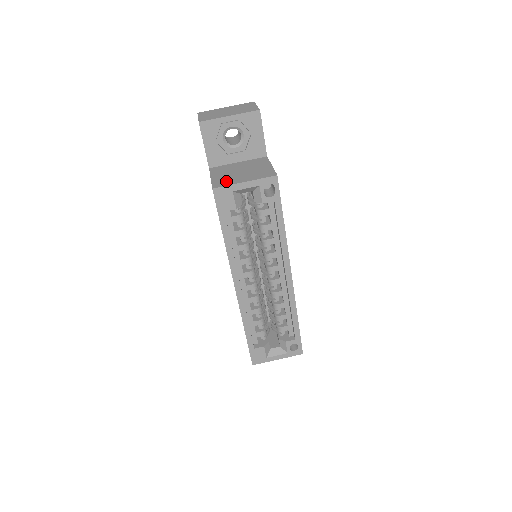
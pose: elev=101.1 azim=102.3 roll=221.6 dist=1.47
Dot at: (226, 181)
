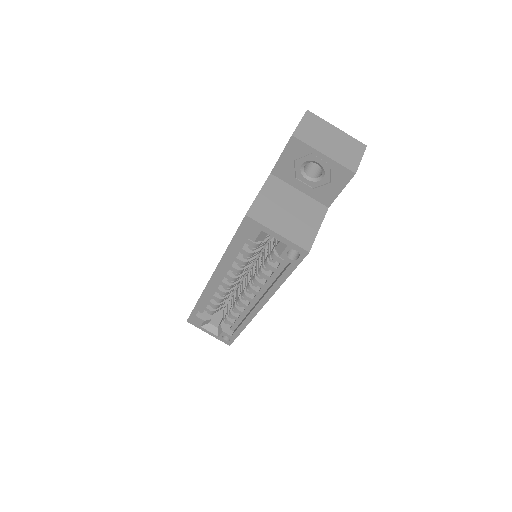
Dot at: (265, 215)
